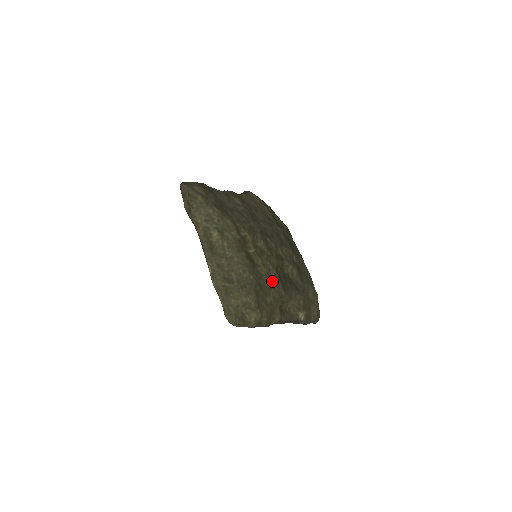
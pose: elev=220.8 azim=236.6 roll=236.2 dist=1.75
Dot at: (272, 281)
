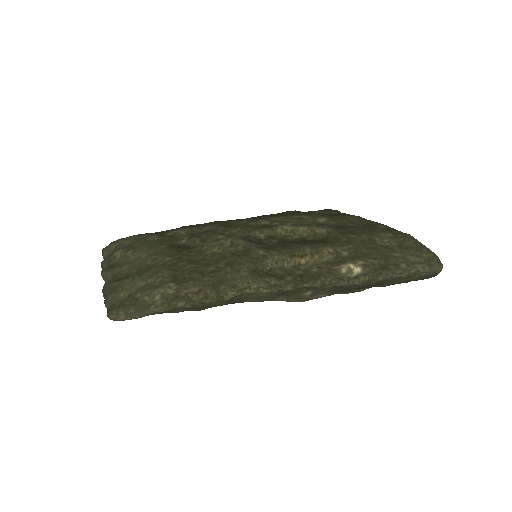
Dot at: (232, 251)
